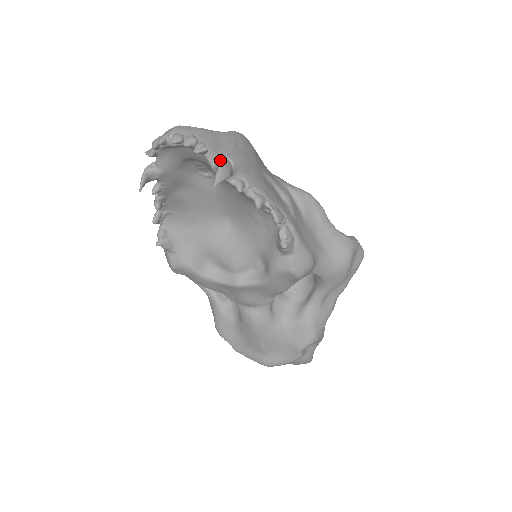
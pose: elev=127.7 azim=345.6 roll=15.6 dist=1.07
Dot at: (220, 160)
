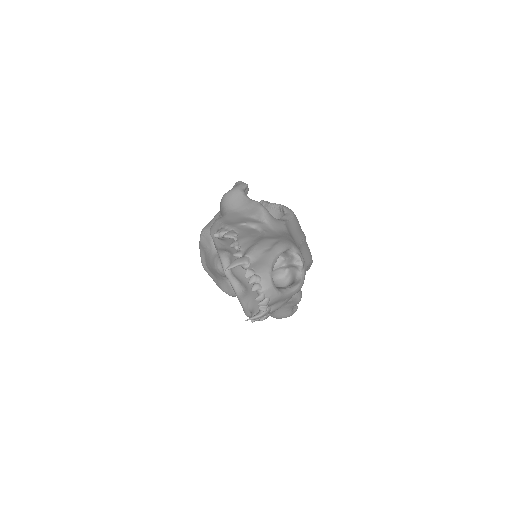
Dot at: (266, 311)
